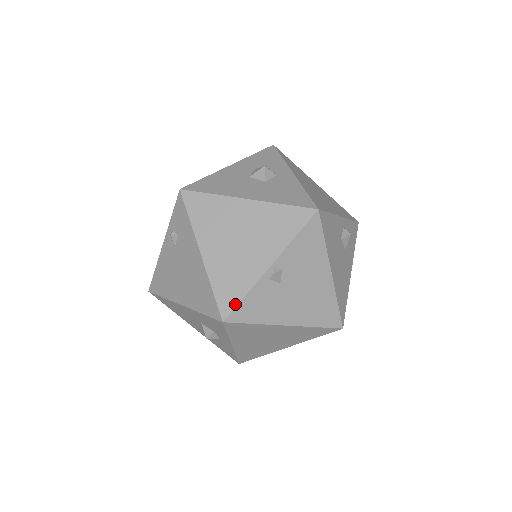
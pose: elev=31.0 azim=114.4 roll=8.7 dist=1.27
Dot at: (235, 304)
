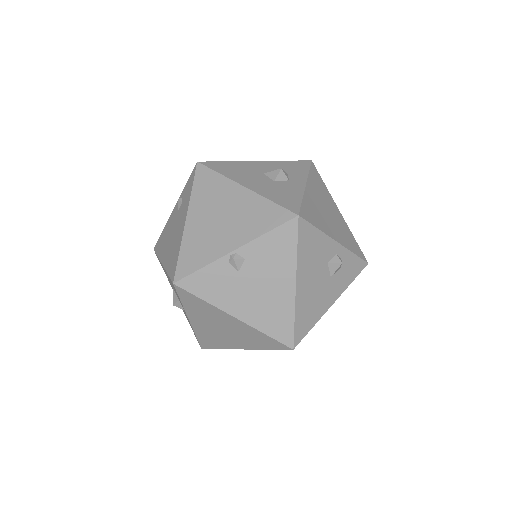
Dot at: (190, 272)
